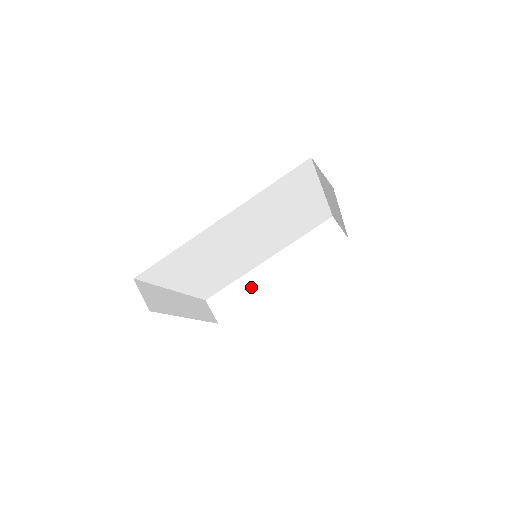
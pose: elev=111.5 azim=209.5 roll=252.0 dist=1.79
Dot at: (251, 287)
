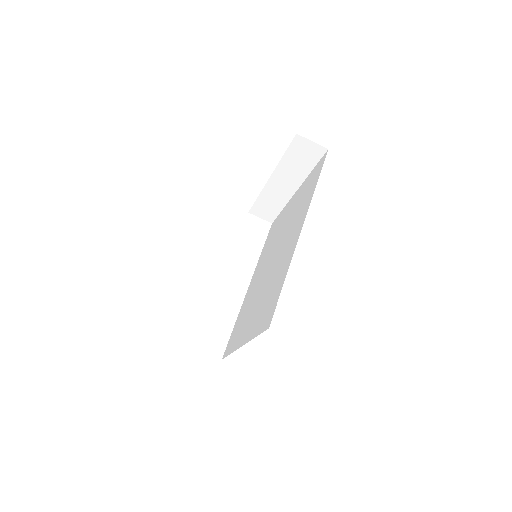
Dot at: (227, 308)
